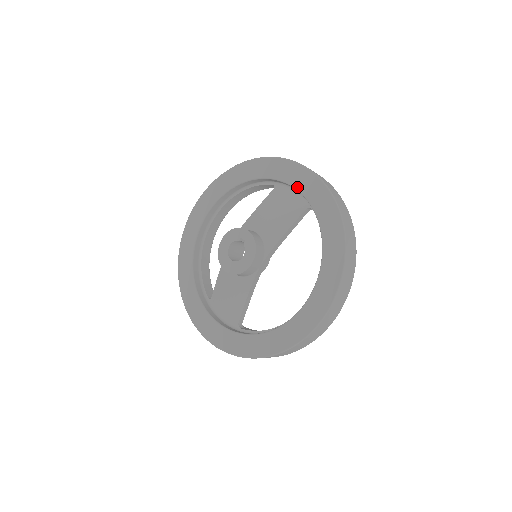
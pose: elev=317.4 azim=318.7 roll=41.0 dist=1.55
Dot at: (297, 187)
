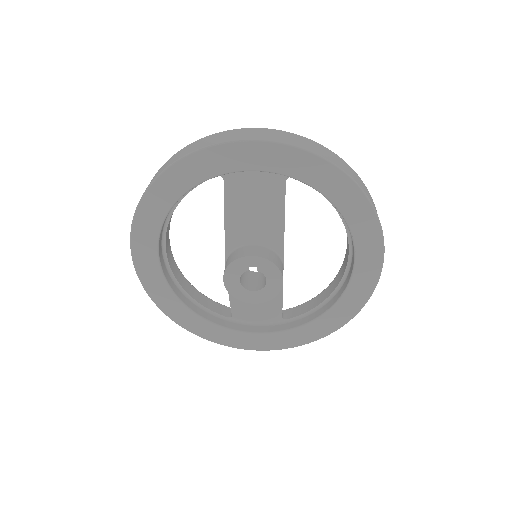
Dot at: (264, 169)
